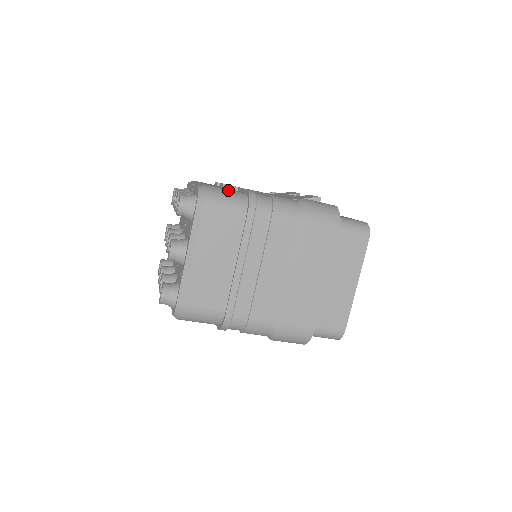
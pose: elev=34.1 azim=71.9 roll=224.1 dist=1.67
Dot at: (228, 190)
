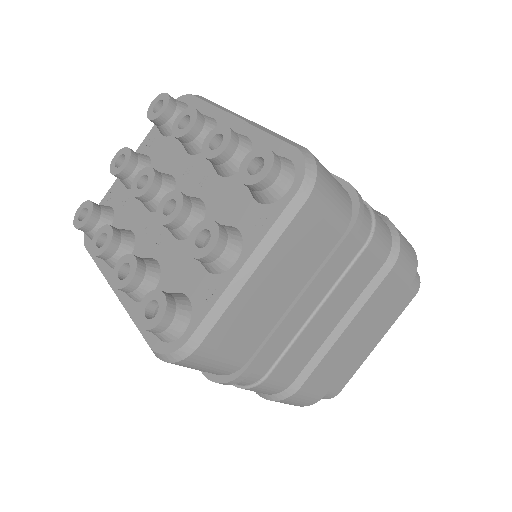
Dot at: occluded
